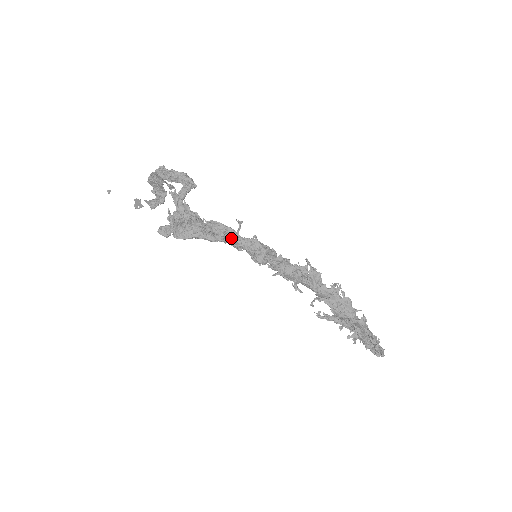
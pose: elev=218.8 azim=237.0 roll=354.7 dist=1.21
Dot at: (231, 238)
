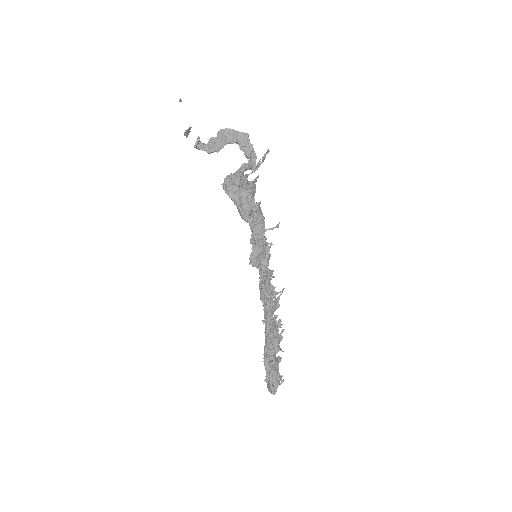
Dot at: (260, 229)
